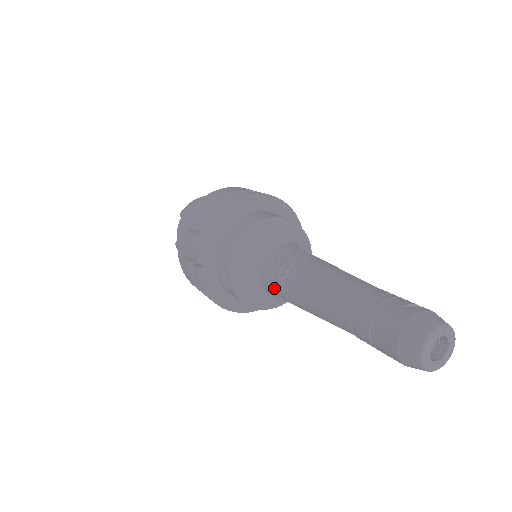
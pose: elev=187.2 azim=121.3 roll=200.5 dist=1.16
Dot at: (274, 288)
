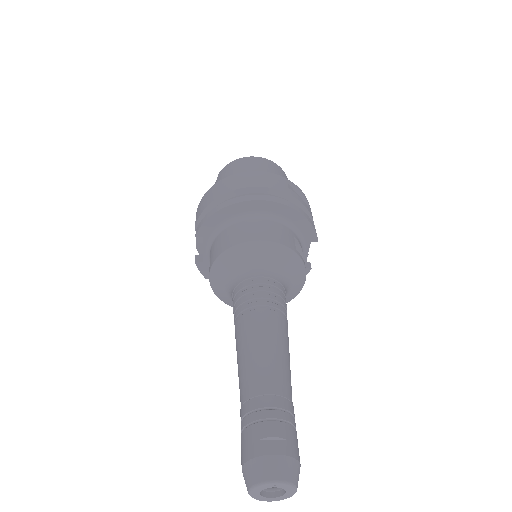
Dot at: occluded
